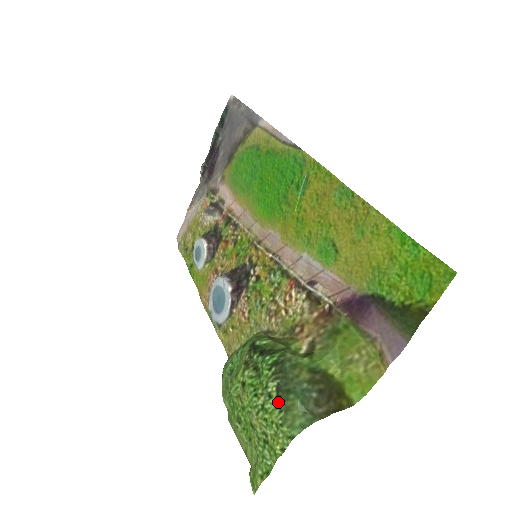
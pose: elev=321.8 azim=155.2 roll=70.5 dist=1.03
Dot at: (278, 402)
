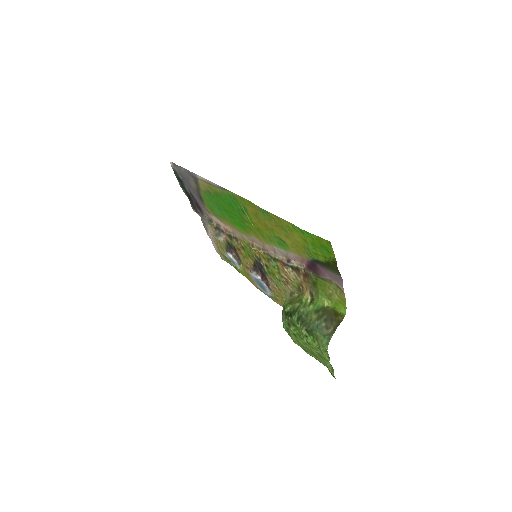
Dot at: (311, 338)
